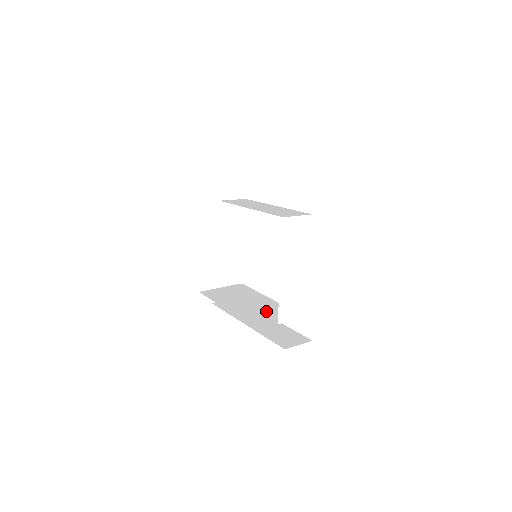
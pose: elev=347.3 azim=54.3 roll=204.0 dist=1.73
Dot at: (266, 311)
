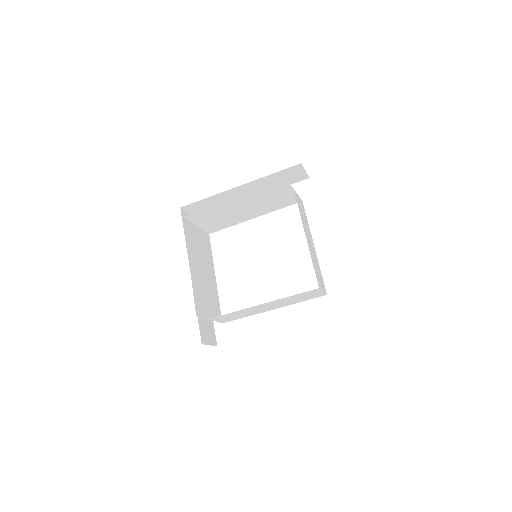
Dot at: (290, 298)
